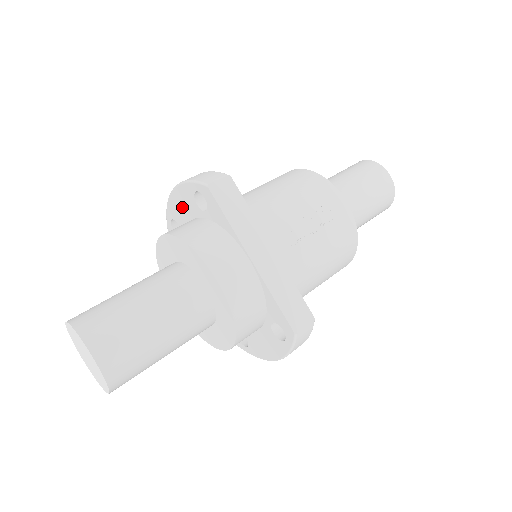
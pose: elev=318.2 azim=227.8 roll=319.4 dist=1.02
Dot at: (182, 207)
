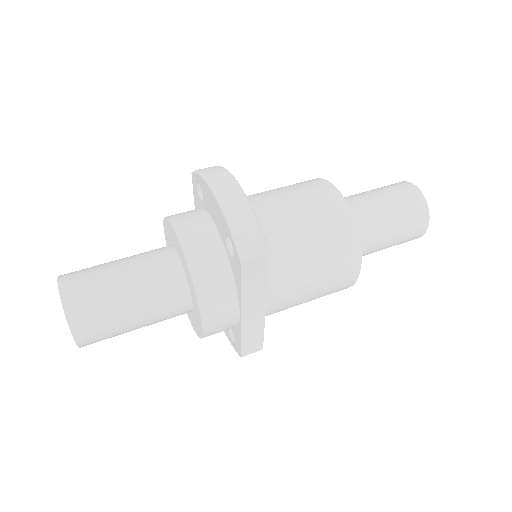
Dot at: (213, 209)
